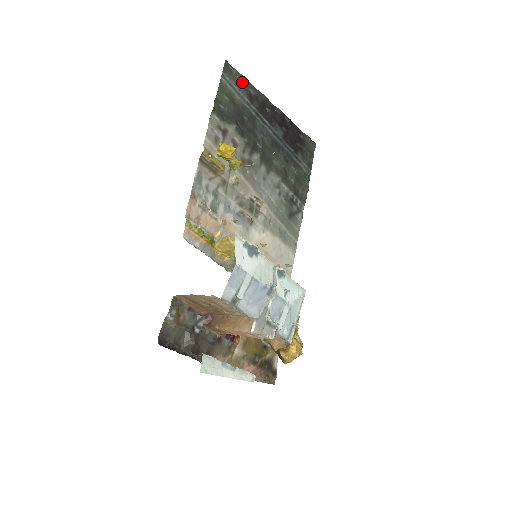
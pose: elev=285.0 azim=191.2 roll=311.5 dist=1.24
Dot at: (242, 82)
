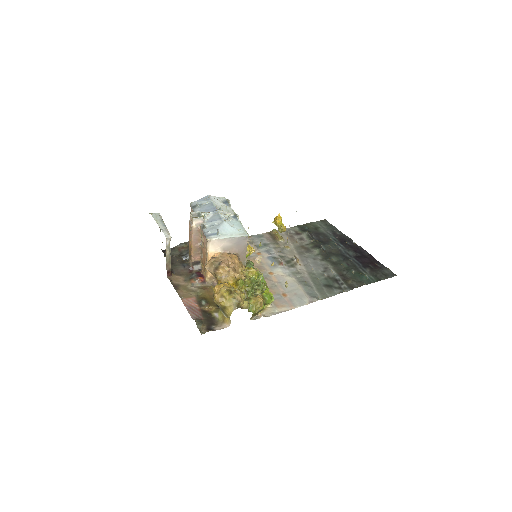
Dot at: (332, 227)
